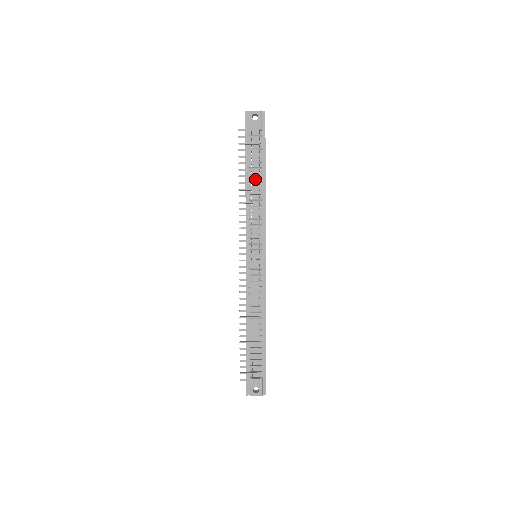
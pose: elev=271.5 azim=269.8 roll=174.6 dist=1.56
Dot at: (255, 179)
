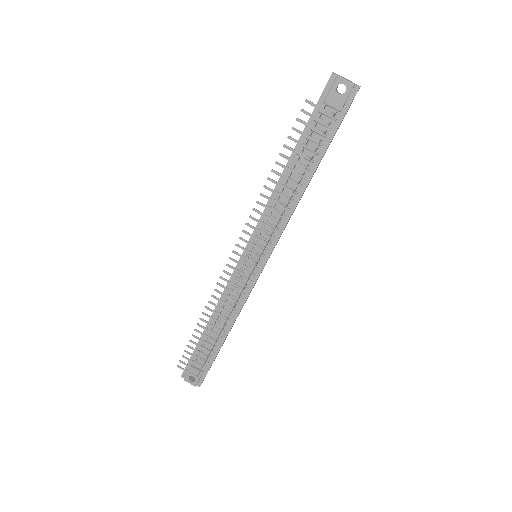
Dot at: (298, 171)
